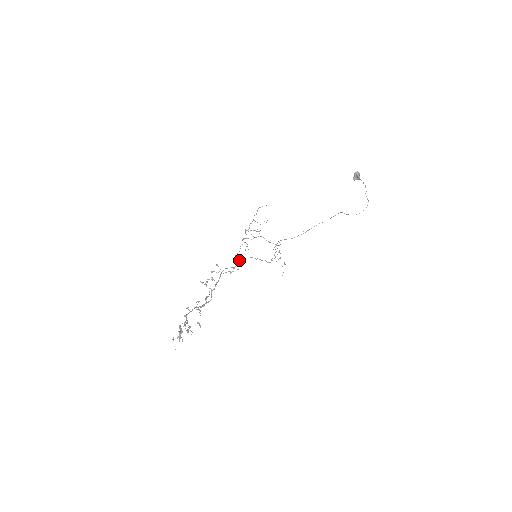
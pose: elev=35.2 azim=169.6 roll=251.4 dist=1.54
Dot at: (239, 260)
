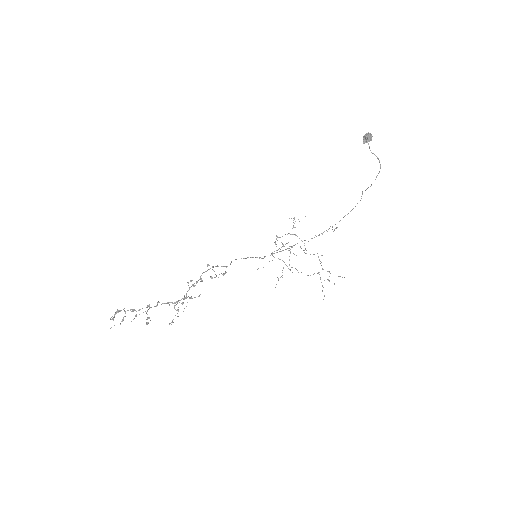
Dot at: occluded
